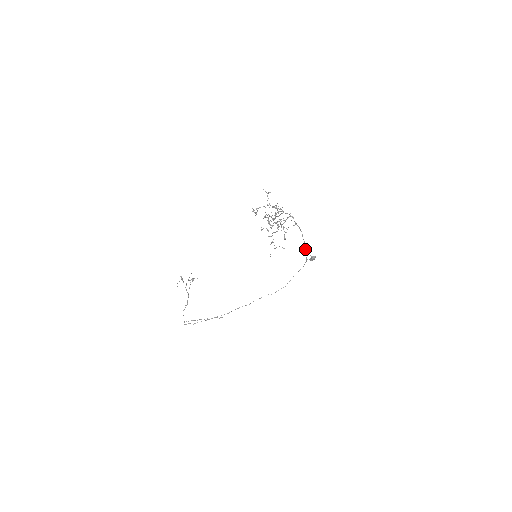
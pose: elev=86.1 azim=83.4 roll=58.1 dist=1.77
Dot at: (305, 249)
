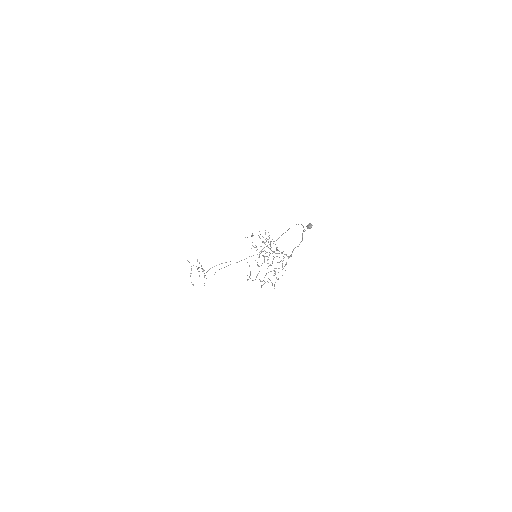
Dot at: (302, 239)
